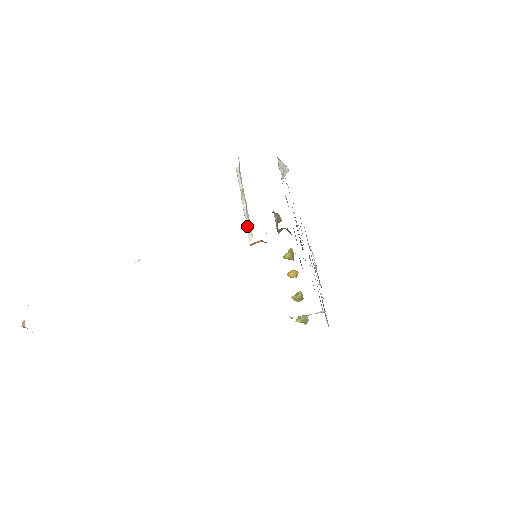
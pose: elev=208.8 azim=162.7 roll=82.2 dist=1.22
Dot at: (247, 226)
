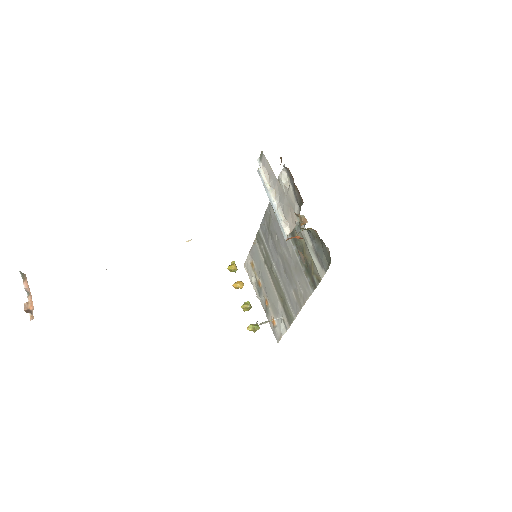
Dot at: (281, 222)
